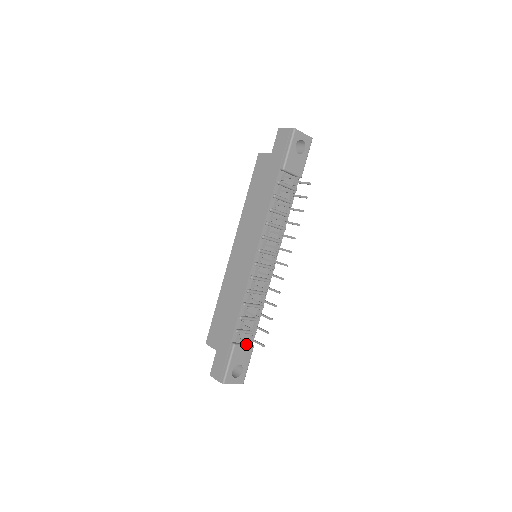
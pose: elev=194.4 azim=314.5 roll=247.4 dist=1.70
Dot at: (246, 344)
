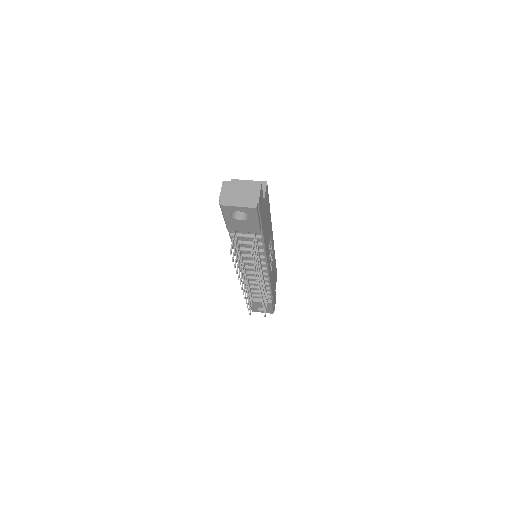
Dot at: occluded
